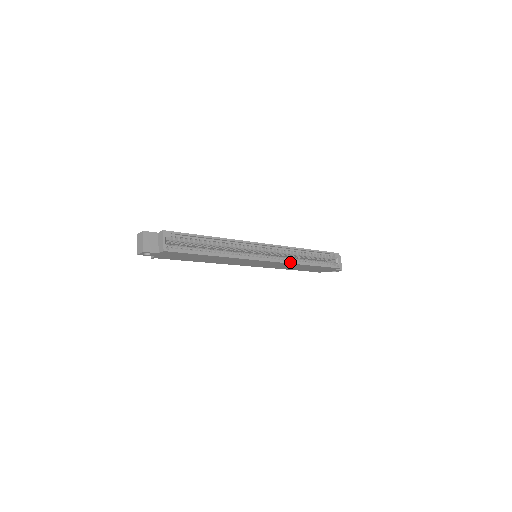
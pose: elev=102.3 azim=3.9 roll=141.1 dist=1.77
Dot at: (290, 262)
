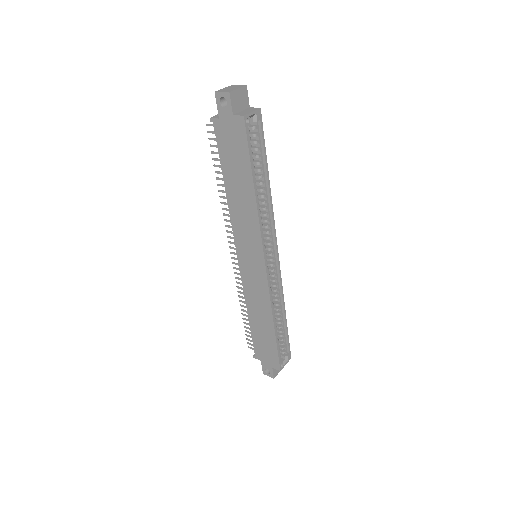
Dot at: (271, 299)
